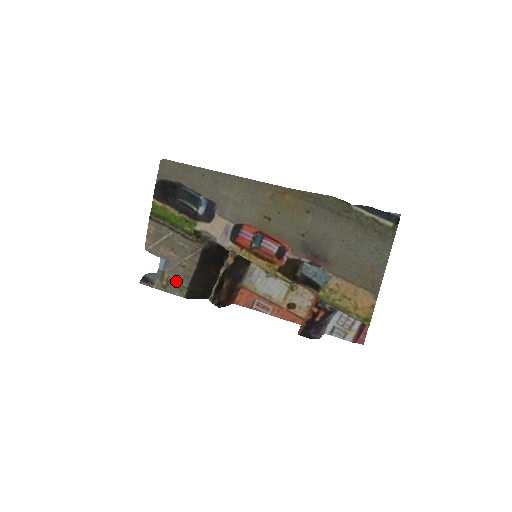
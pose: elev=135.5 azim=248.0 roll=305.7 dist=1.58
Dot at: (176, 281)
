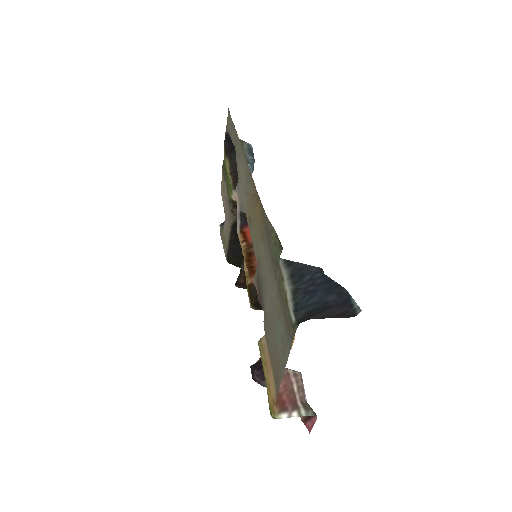
Dot at: (225, 240)
